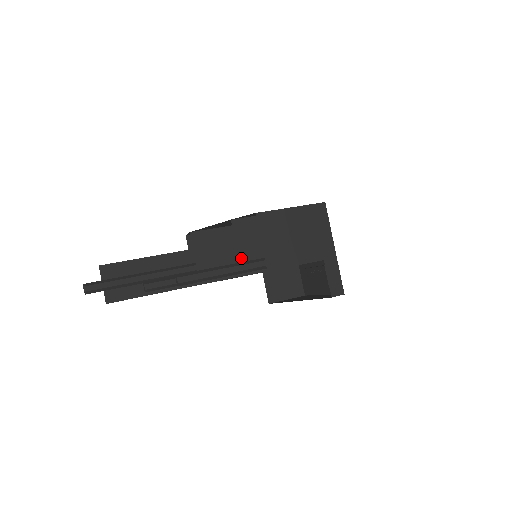
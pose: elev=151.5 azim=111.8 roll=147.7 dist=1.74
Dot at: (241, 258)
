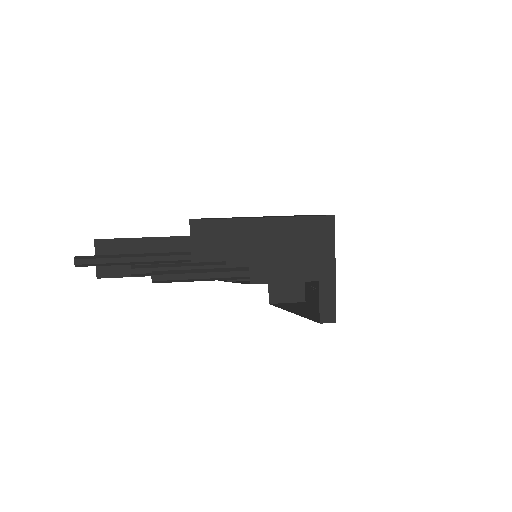
Dot at: (229, 262)
